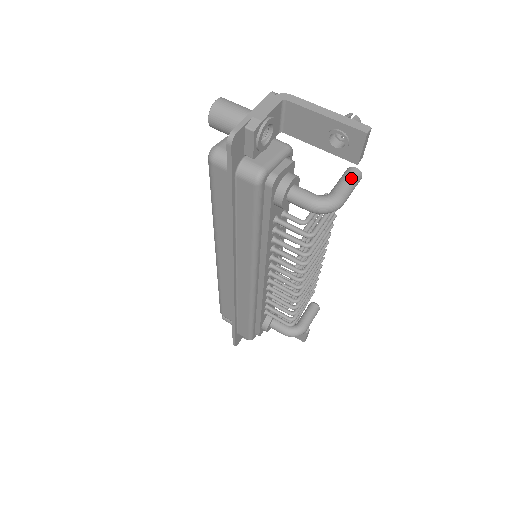
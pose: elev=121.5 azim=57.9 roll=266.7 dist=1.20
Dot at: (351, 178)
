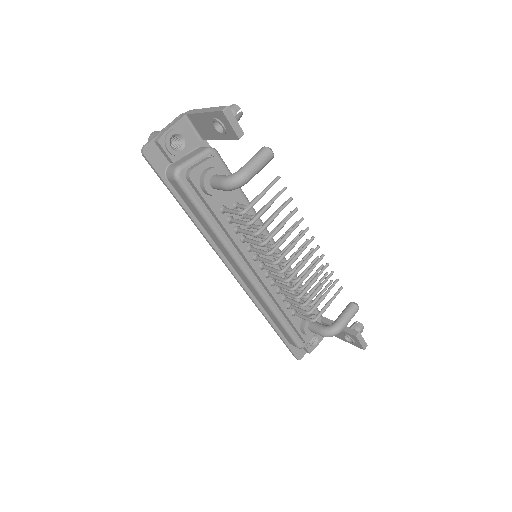
Dot at: (257, 155)
